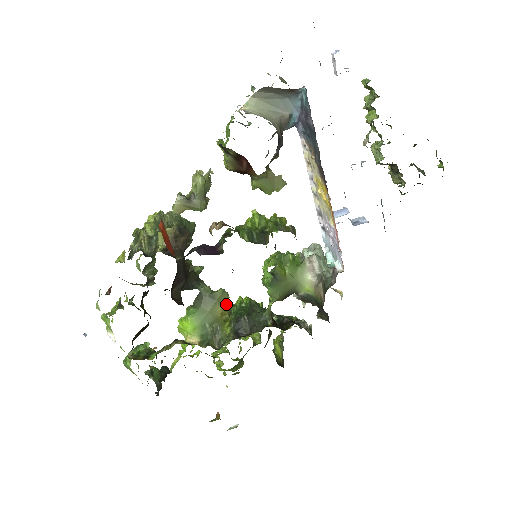
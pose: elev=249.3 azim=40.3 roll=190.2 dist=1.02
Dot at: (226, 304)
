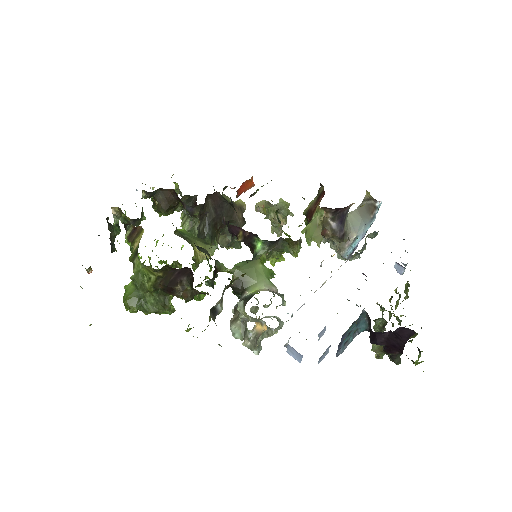
Dot at: (204, 254)
